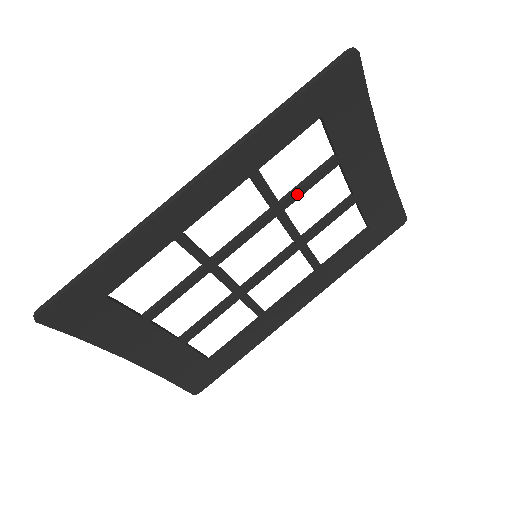
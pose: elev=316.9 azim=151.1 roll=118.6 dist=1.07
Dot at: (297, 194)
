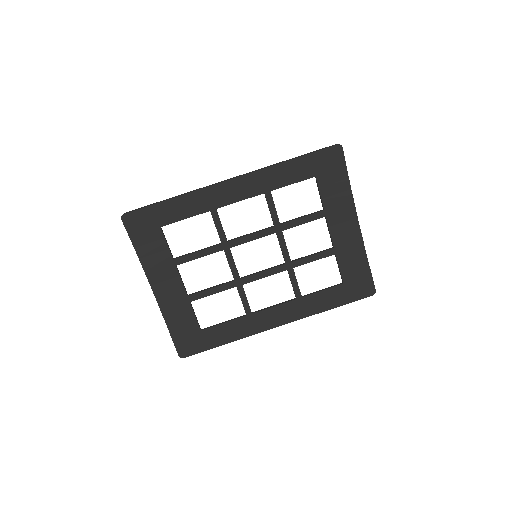
Dot at: (293, 223)
